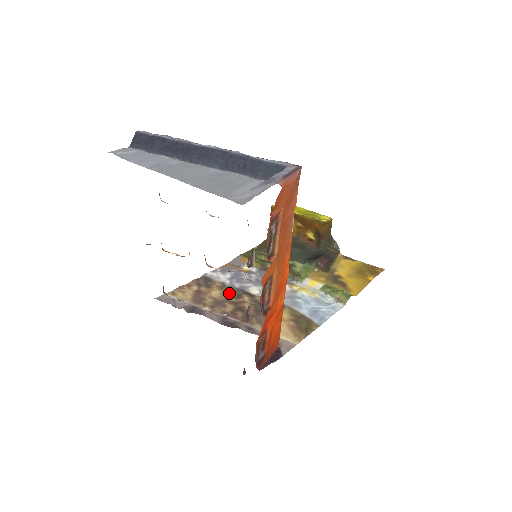
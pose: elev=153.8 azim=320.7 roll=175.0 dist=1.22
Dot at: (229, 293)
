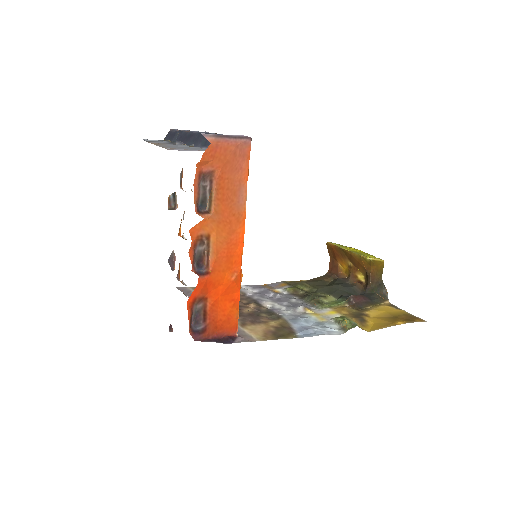
Dot at: (242, 300)
